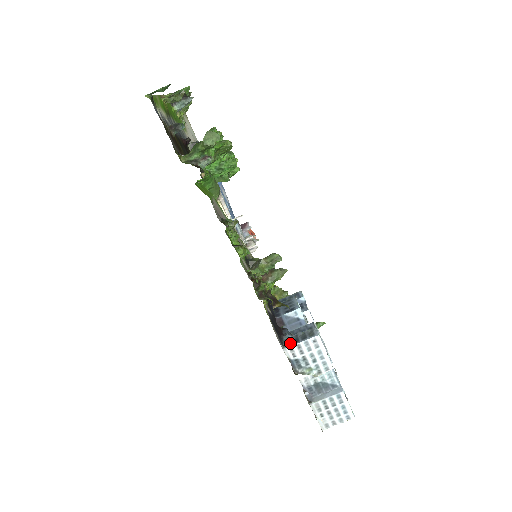
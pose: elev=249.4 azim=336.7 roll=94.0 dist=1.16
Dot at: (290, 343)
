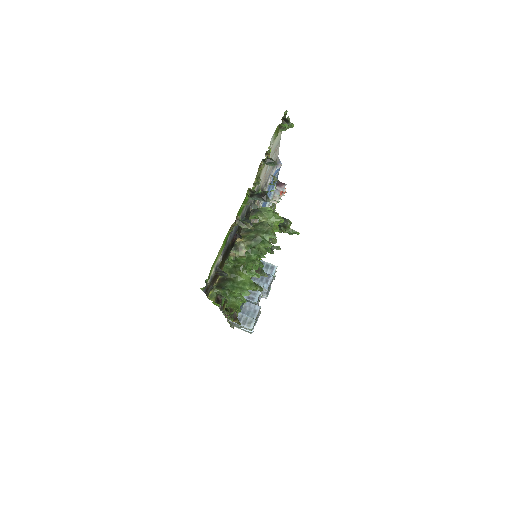
Dot at: occluded
